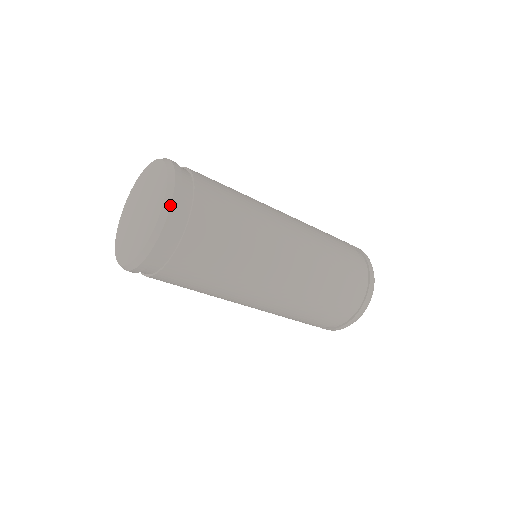
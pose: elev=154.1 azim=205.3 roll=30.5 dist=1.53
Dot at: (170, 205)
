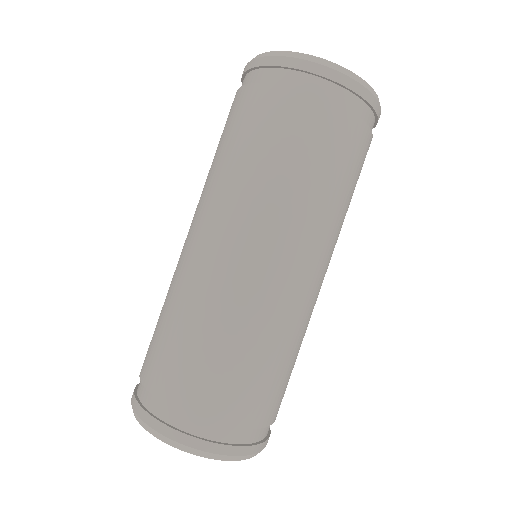
Dot at: (254, 454)
